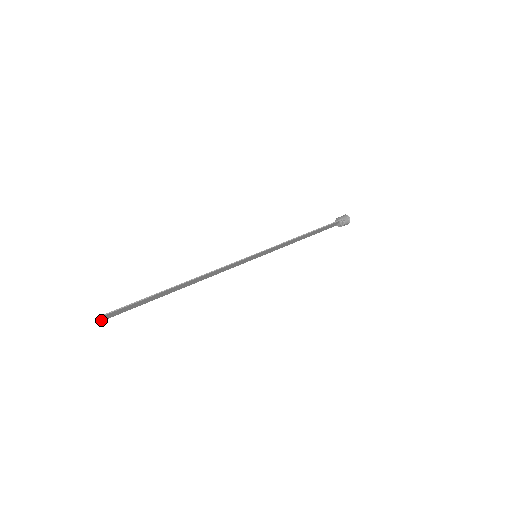
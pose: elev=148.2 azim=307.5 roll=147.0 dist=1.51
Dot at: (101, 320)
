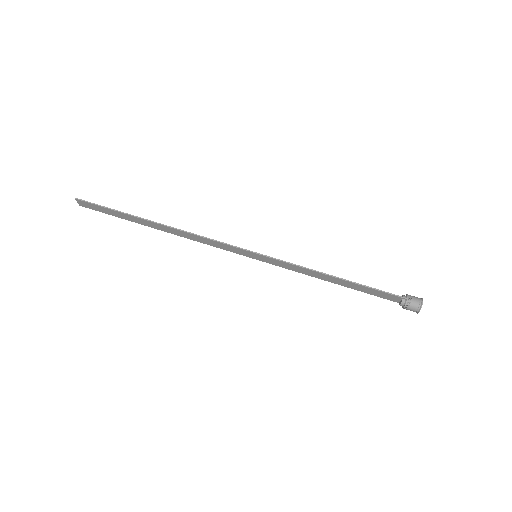
Dot at: (82, 205)
